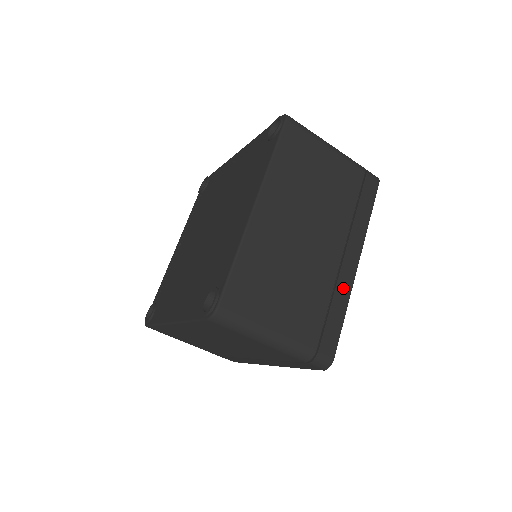
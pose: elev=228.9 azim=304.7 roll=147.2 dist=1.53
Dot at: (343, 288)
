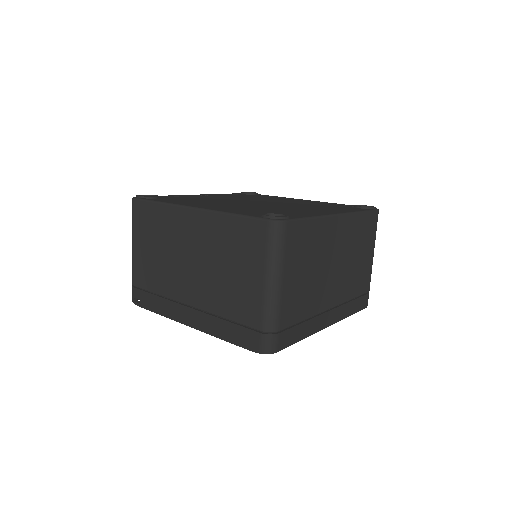
Dot at: (315, 324)
